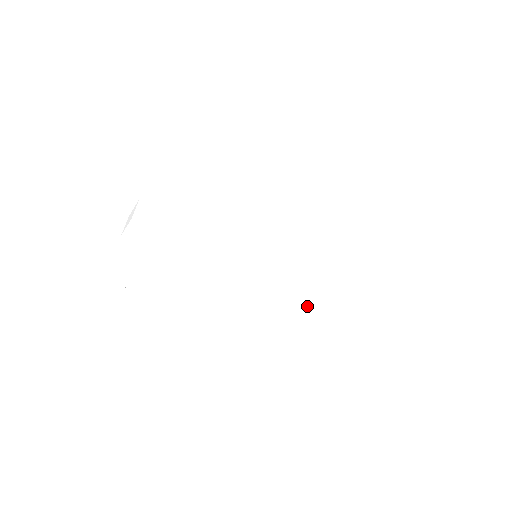
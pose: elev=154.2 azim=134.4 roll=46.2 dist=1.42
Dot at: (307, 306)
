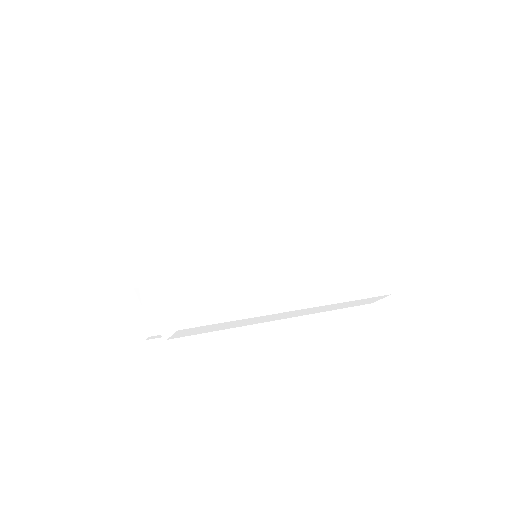
Dot at: (286, 308)
